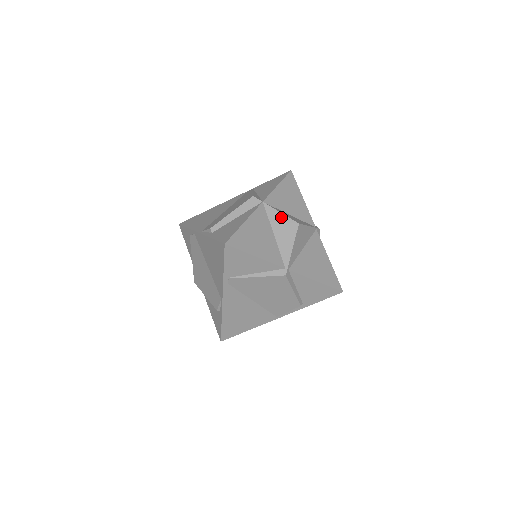
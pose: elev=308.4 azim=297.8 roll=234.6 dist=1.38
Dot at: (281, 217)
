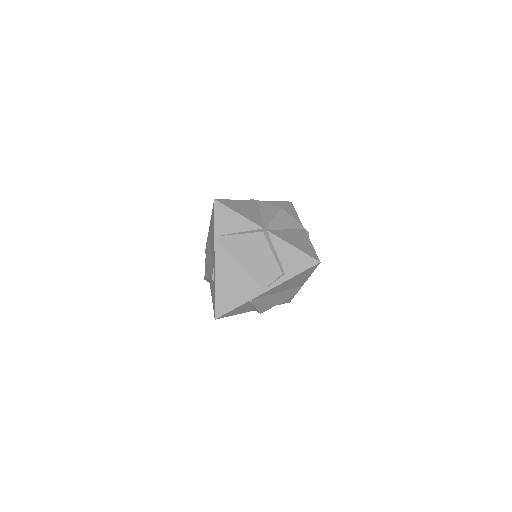
Dot at: (269, 206)
